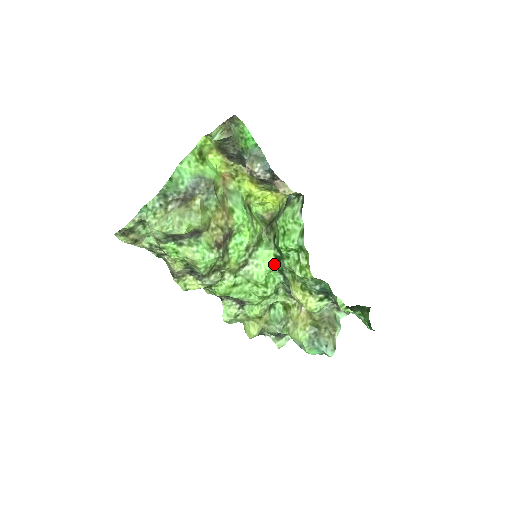
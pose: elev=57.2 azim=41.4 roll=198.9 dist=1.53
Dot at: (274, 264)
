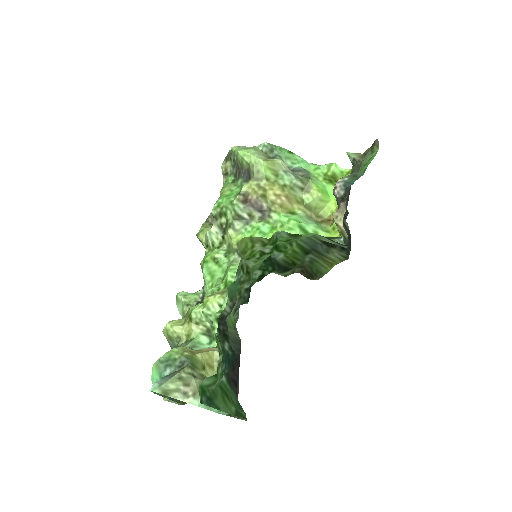
Dot at: occluded
